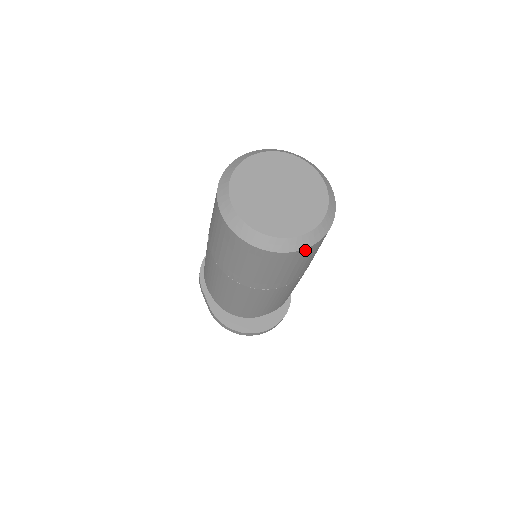
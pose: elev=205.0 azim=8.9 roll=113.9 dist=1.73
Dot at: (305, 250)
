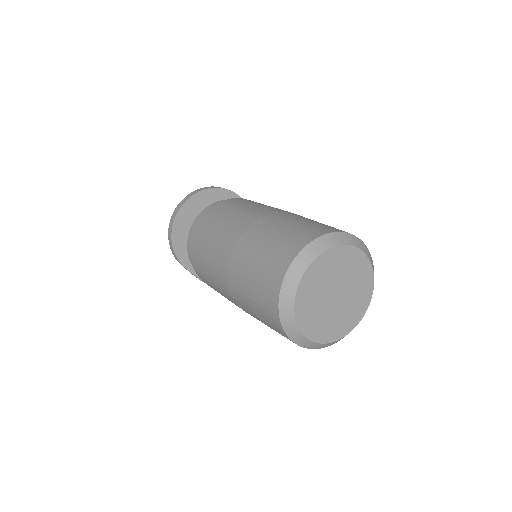
Dot at: occluded
